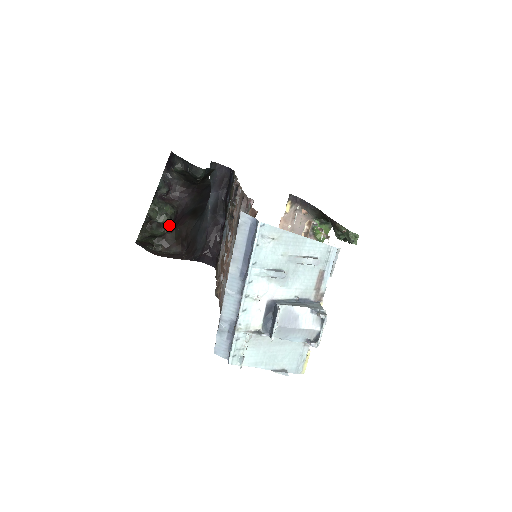
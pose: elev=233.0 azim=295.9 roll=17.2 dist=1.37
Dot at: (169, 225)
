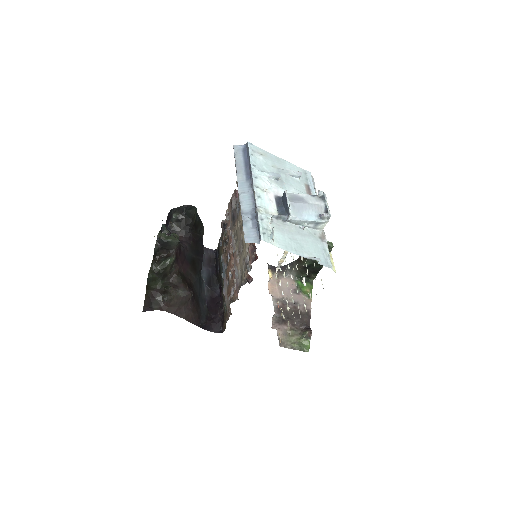
Dot at: (176, 252)
